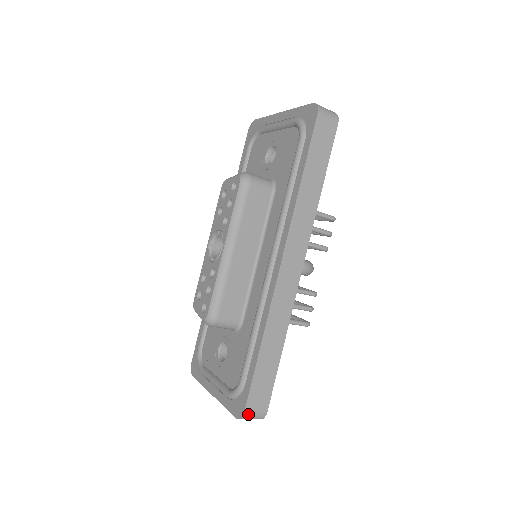
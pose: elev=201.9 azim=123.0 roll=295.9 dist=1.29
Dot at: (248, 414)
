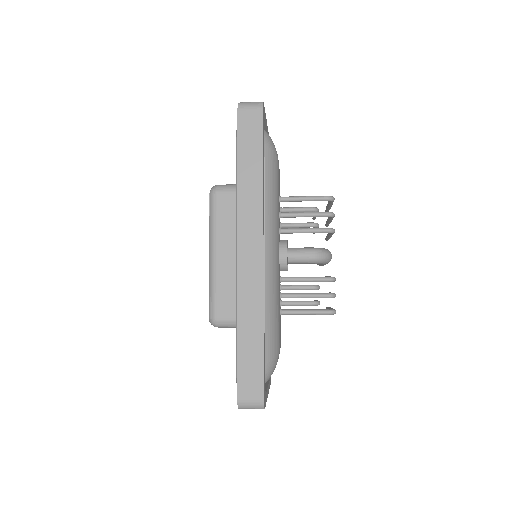
Dot at: (243, 402)
